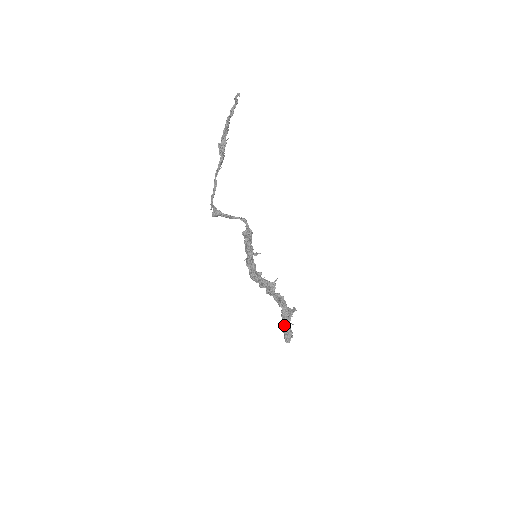
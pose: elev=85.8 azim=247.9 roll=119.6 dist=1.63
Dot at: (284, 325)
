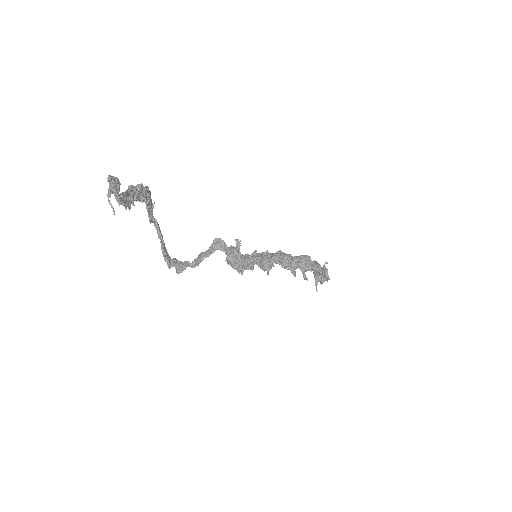
Dot at: (316, 278)
